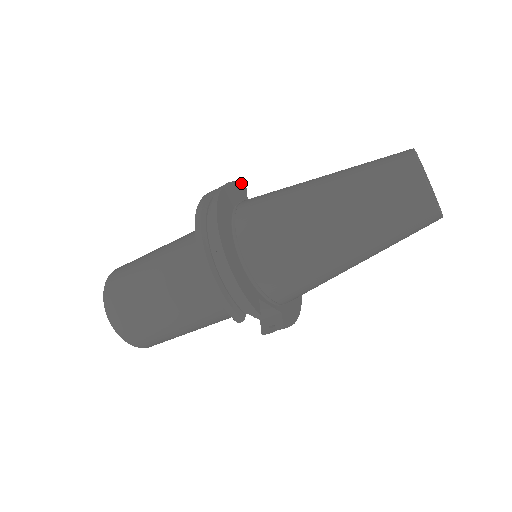
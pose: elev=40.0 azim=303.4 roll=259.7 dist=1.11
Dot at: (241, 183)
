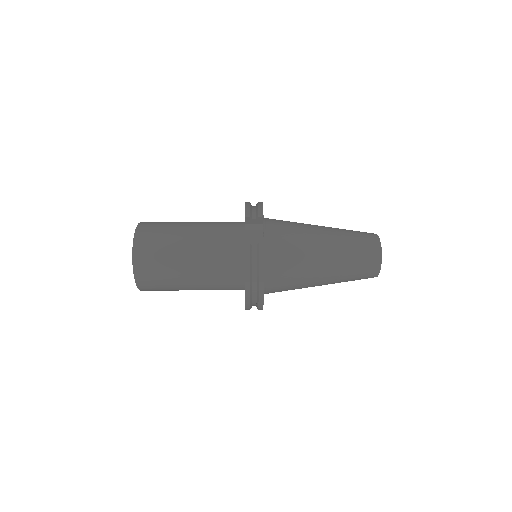
Dot at: occluded
